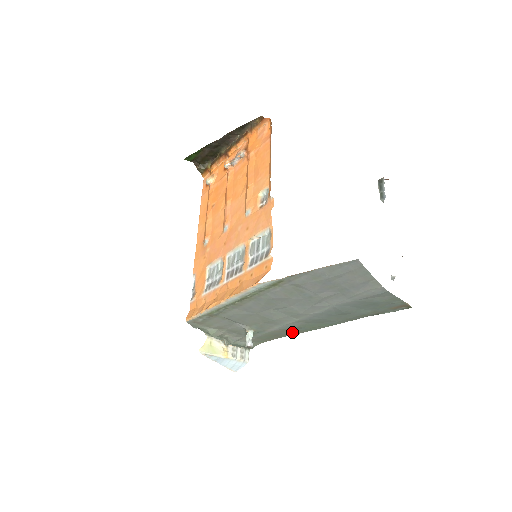
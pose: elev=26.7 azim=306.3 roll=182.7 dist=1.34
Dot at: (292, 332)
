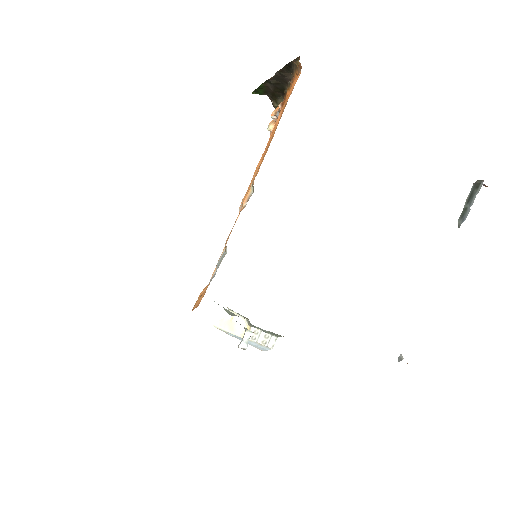
Dot at: occluded
